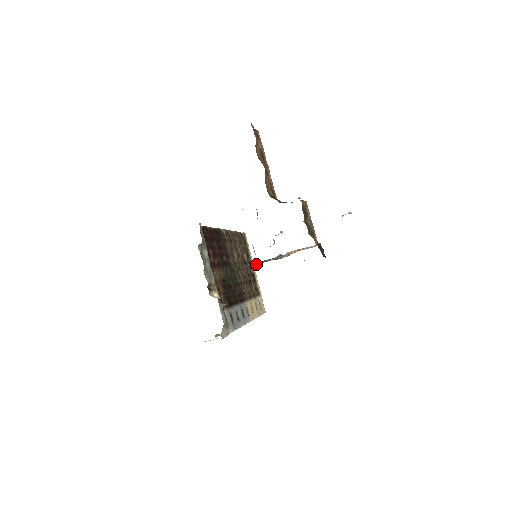
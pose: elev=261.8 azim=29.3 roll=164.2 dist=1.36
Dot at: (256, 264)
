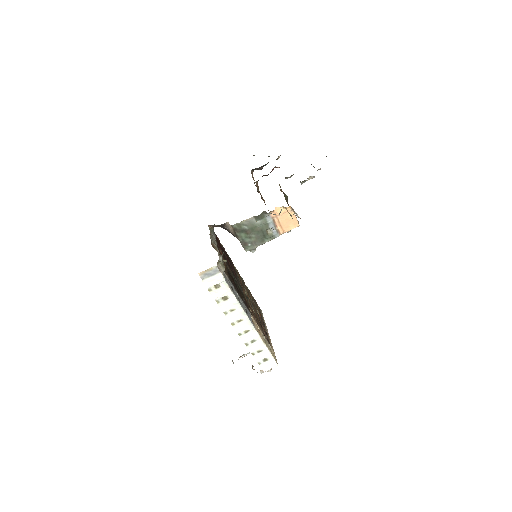
Dot at: (253, 245)
